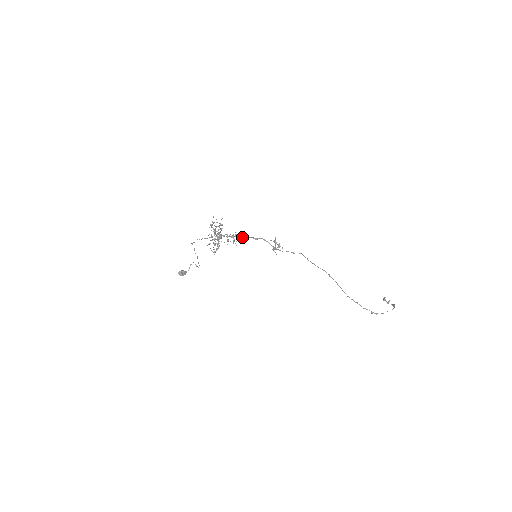
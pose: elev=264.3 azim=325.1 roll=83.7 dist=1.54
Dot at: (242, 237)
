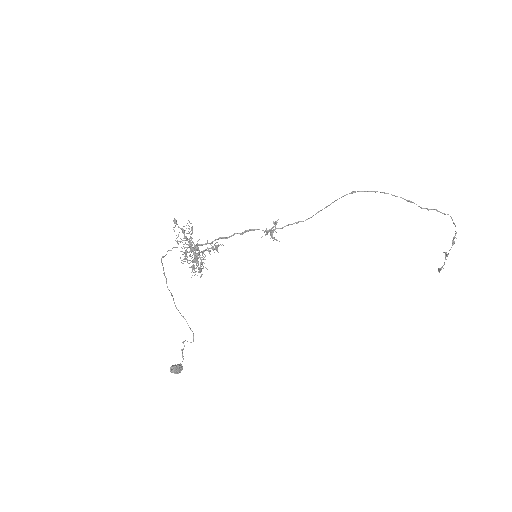
Dot at: (224, 237)
